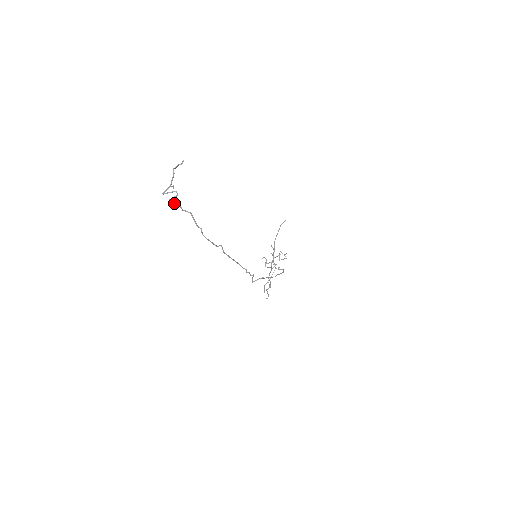
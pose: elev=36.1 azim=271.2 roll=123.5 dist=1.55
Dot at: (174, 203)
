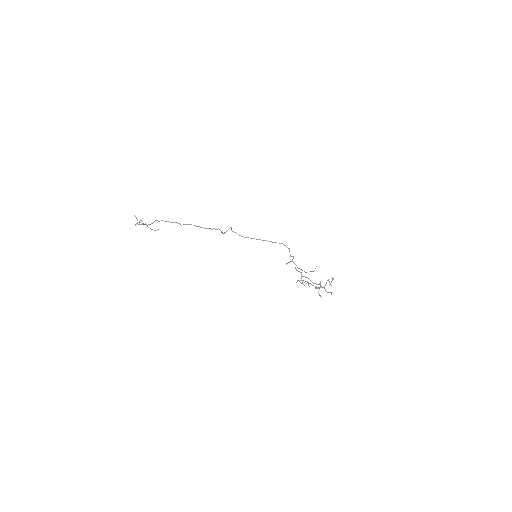
Dot at: occluded
